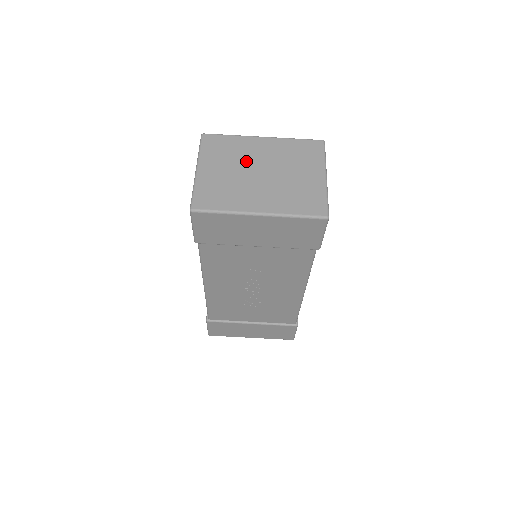
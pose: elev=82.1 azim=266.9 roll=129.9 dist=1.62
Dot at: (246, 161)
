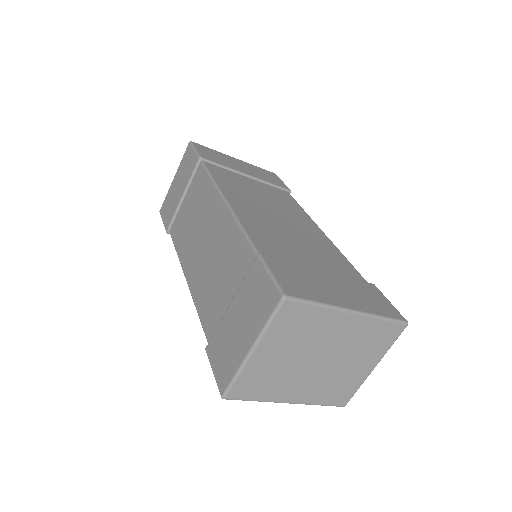
Dot at: (313, 346)
